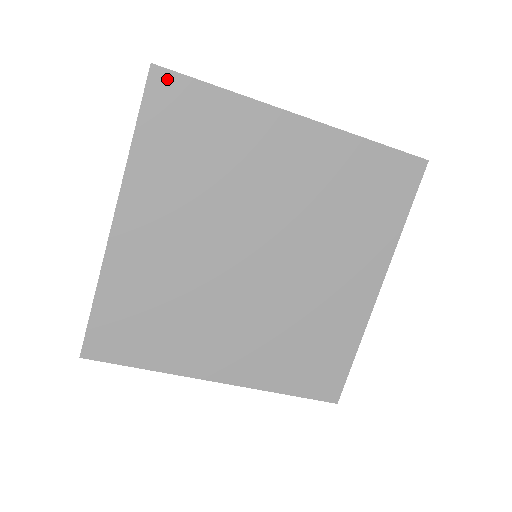
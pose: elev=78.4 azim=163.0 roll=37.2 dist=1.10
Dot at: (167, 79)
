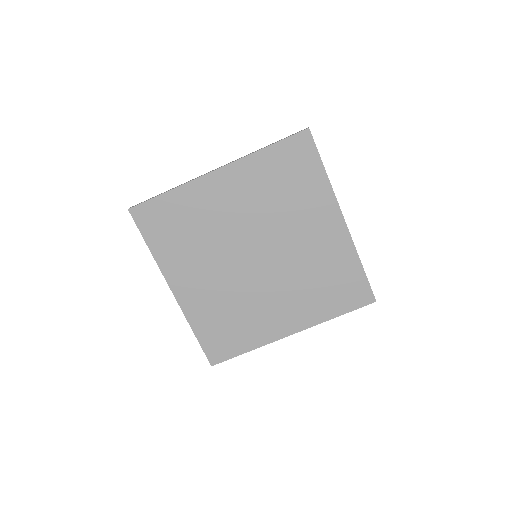
Dot at: (140, 210)
